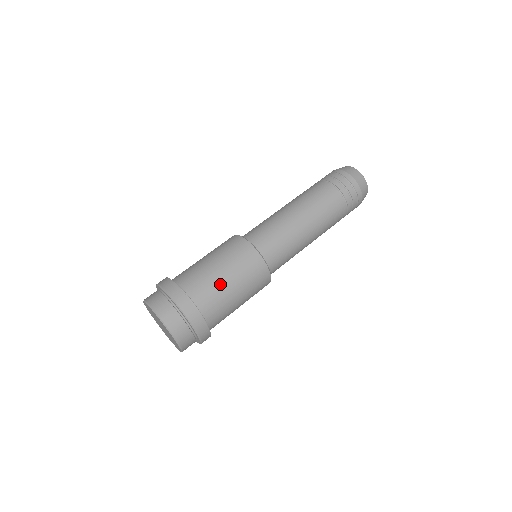
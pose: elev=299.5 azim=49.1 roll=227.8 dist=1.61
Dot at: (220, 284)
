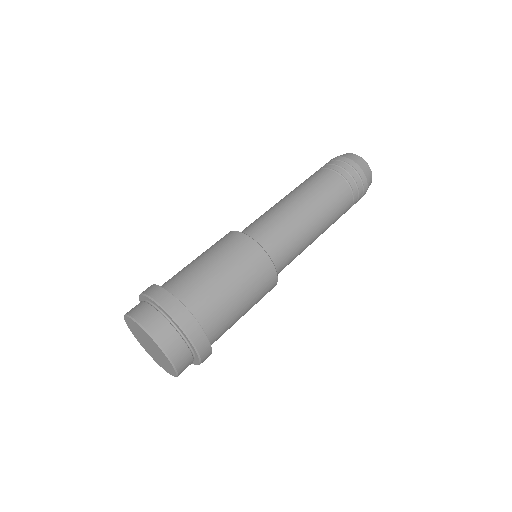
Dot at: (201, 270)
